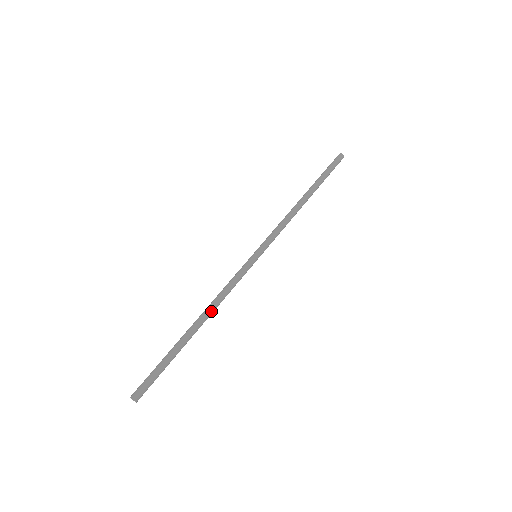
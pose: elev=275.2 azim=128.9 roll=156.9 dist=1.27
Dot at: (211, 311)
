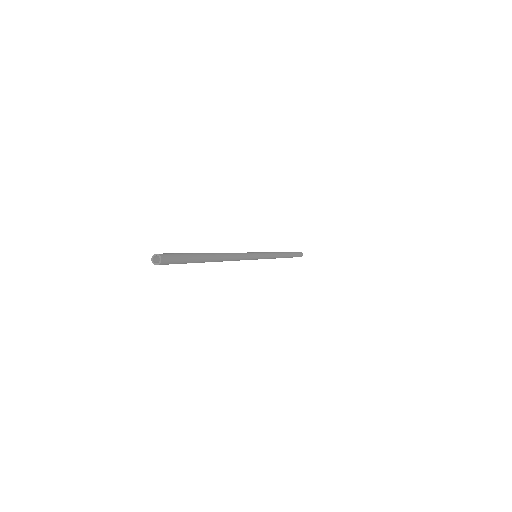
Dot at: (227, 254)
